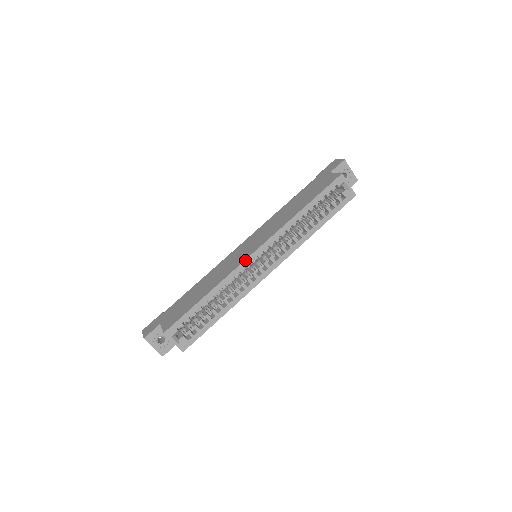
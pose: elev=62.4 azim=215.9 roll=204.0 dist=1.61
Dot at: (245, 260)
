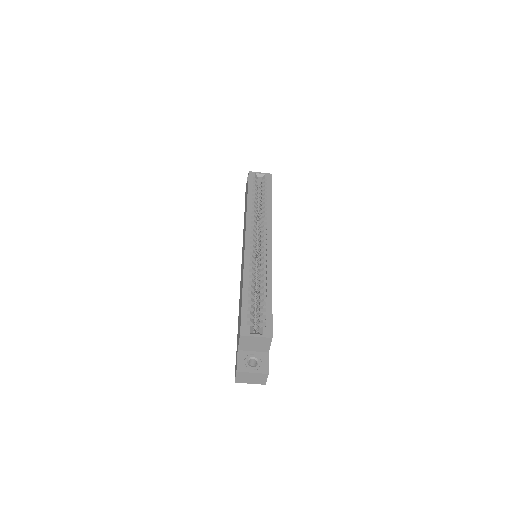
Dot at: (245, 249)
